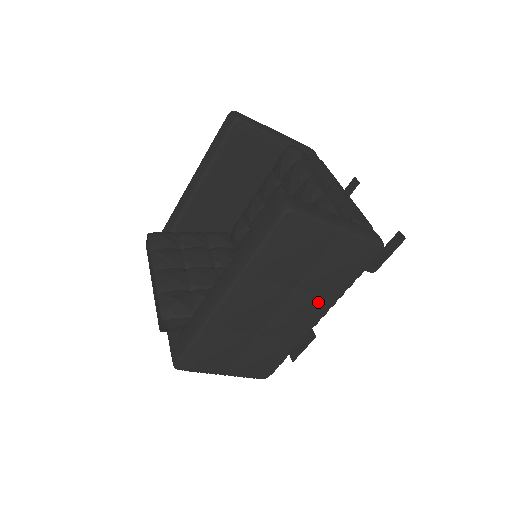
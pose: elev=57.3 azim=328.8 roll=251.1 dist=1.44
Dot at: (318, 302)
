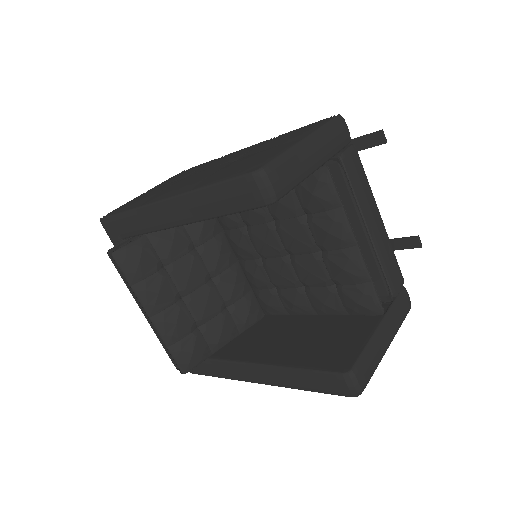
Dot at: occluded
